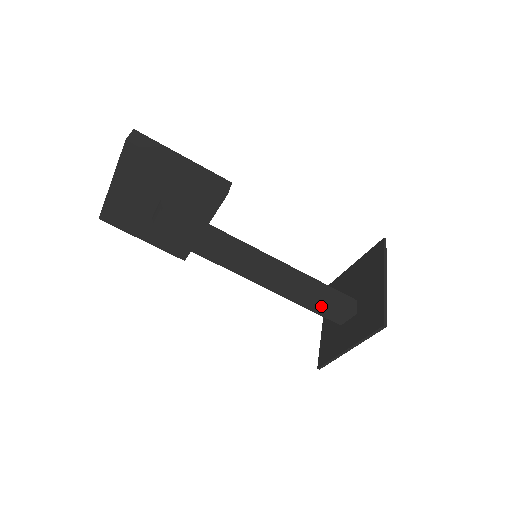
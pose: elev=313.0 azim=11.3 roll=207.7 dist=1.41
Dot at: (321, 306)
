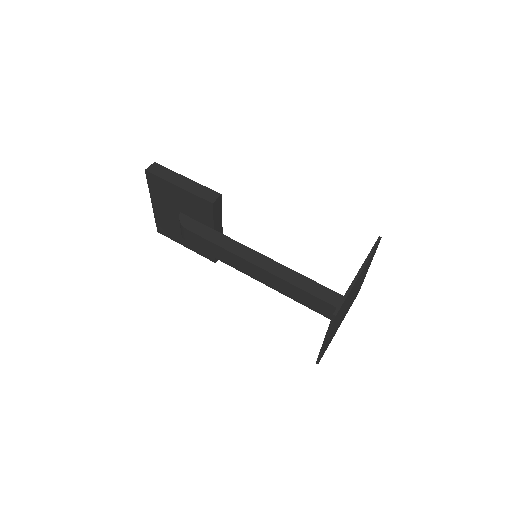
Dot at: (310, 301)
